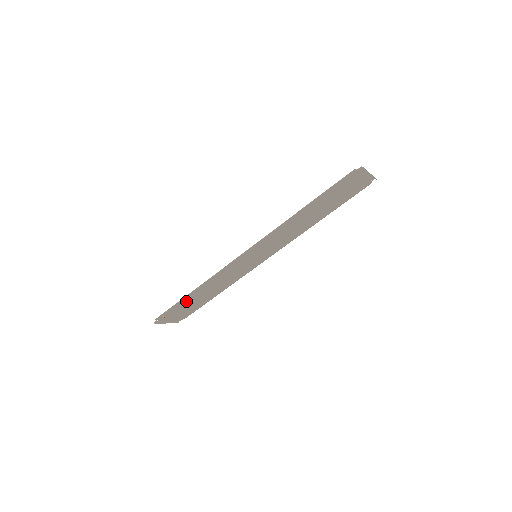
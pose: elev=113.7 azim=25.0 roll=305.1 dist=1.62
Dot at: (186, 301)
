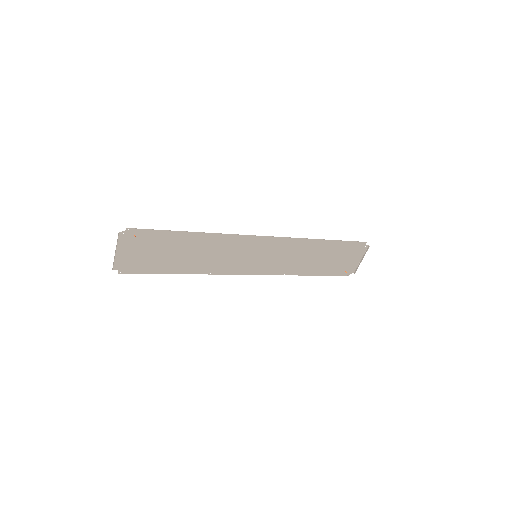
Dot at: (170, 241)
